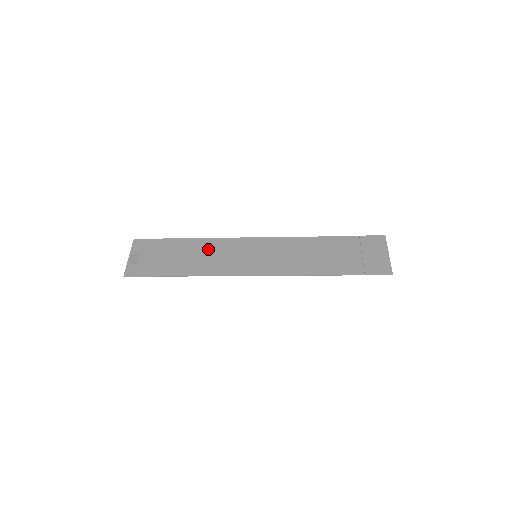
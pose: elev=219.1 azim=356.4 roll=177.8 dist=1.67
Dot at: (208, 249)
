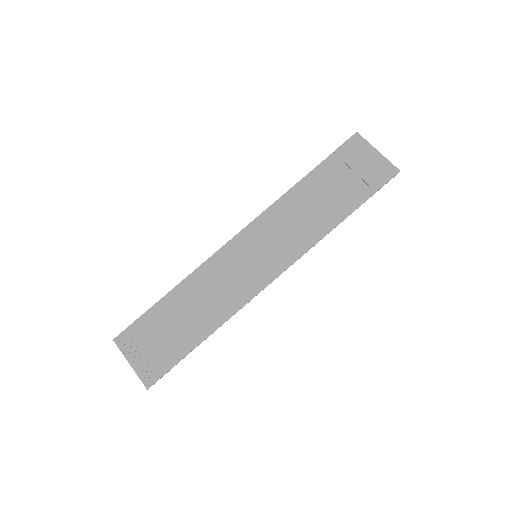
Dot at: (201, 288)
